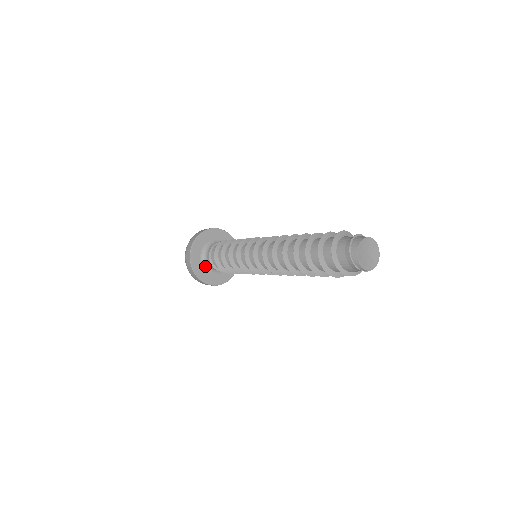
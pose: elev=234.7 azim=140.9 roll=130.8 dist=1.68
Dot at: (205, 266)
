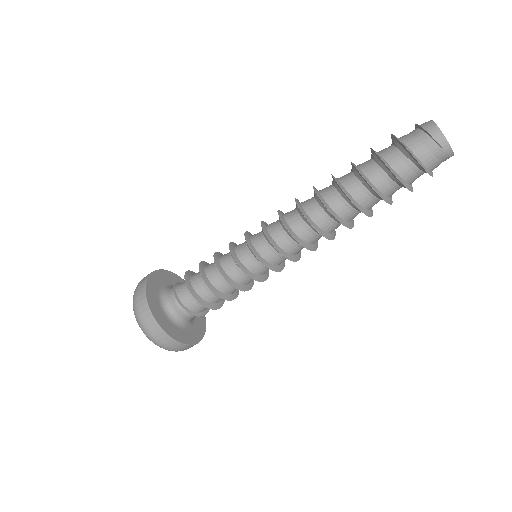
Dot at: (173, 321)
